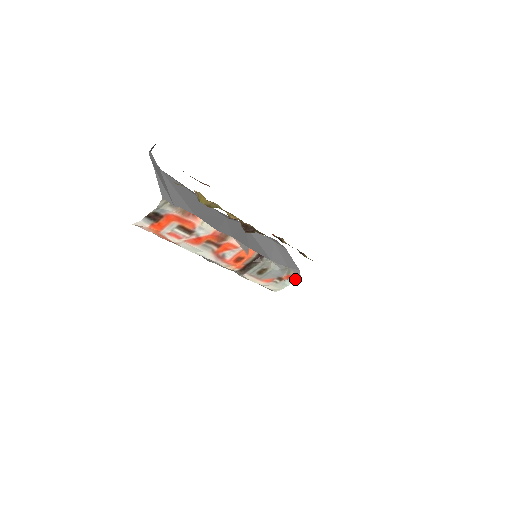
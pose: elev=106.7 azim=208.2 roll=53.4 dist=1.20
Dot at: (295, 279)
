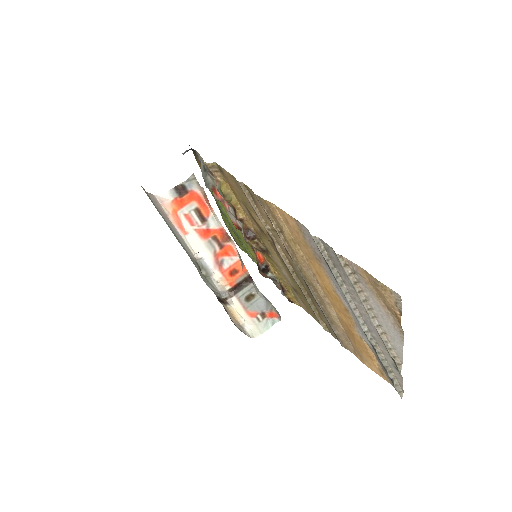
Dot at: (276, 321)
